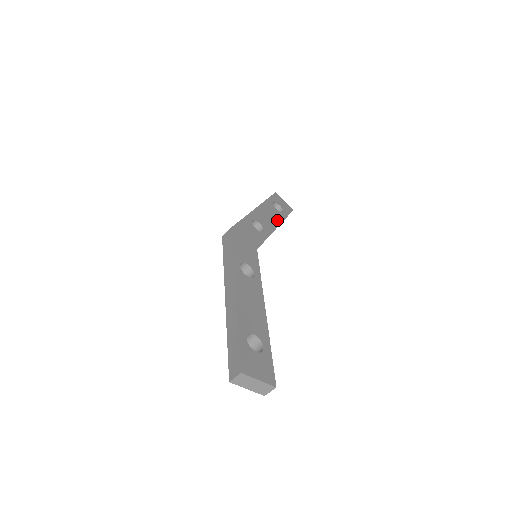
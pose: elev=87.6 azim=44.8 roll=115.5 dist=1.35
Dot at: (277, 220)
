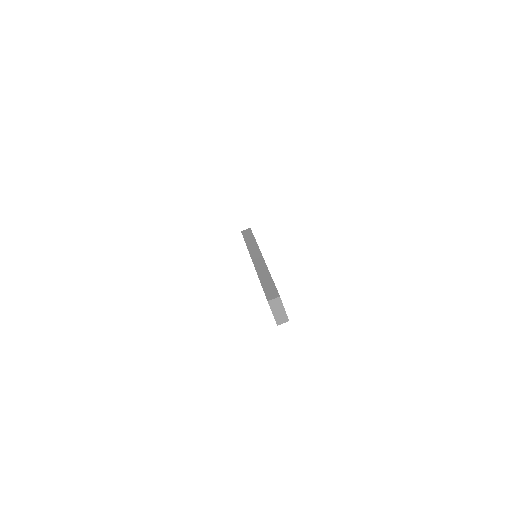
Dot at: occluded
